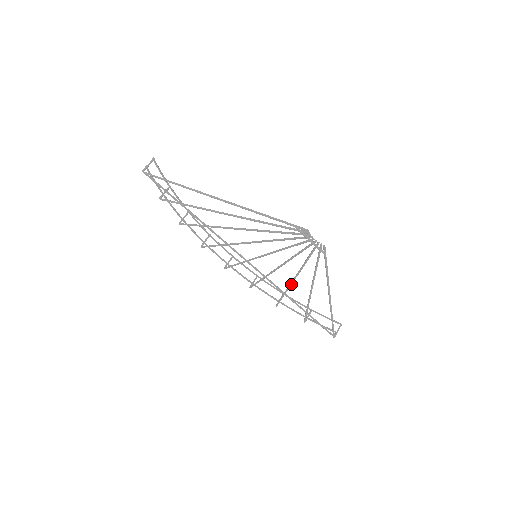
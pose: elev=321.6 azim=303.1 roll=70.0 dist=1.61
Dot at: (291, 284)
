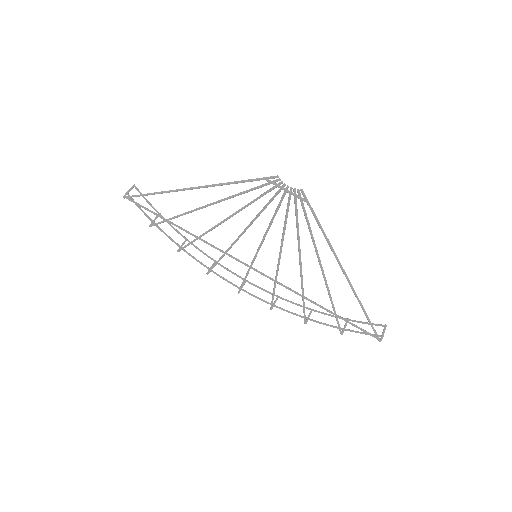
Dot at: (301, 276)
